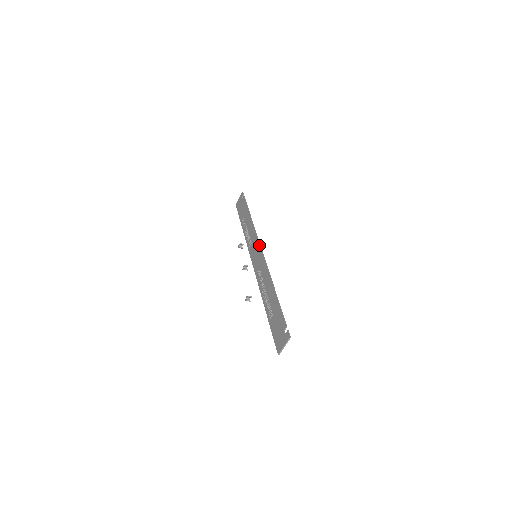
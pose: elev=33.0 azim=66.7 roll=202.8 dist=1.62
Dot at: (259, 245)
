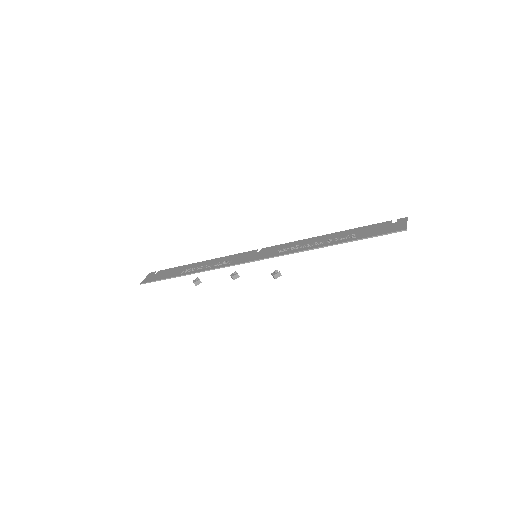
Dot at: (255, 250)
